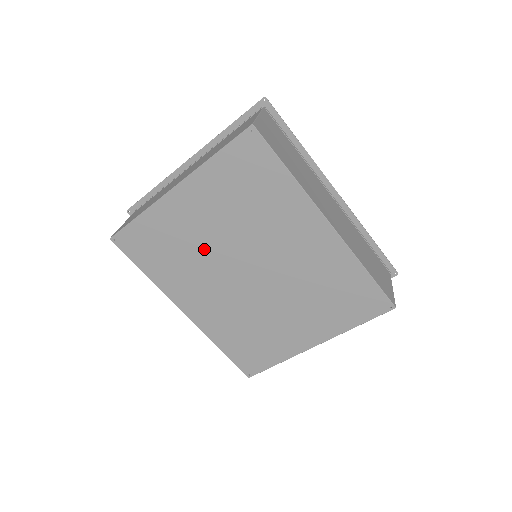
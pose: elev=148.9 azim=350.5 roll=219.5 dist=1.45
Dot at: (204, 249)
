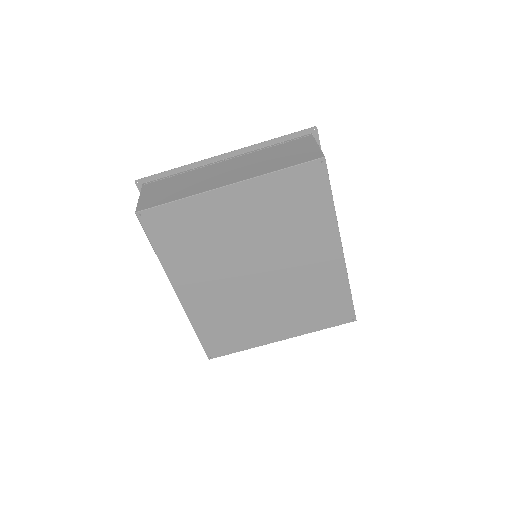
Dot at: (228, 244)
